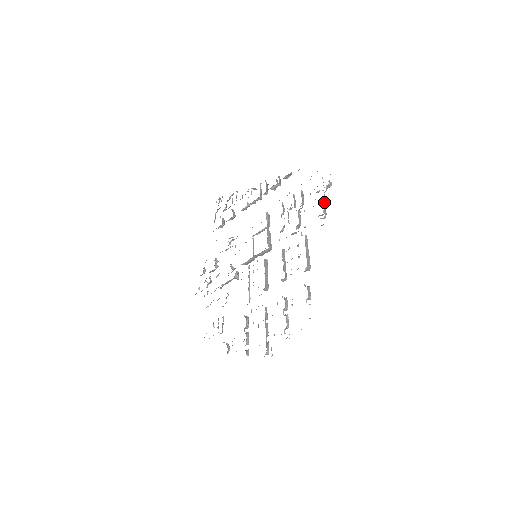
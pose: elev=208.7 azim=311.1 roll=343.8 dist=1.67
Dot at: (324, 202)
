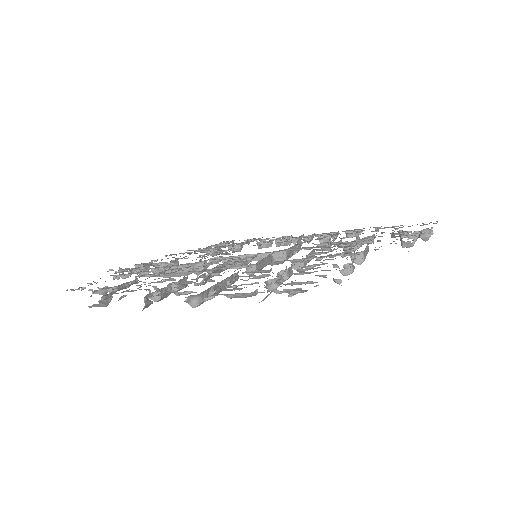
Dot at: occluded
